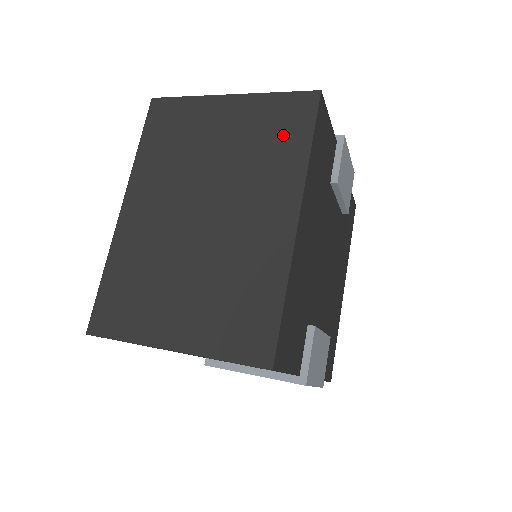
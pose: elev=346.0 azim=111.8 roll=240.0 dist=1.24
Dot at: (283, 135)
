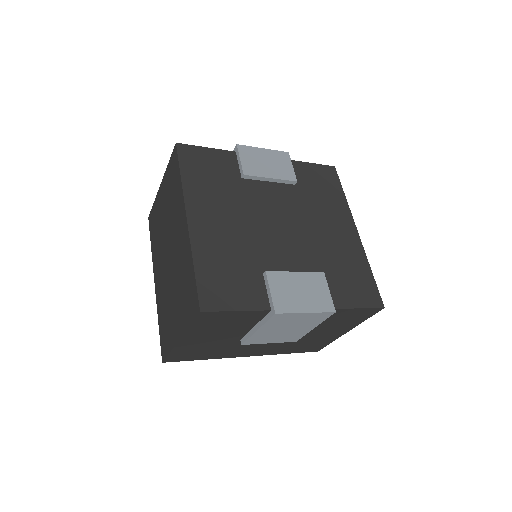
Dot at: (174, 182)
